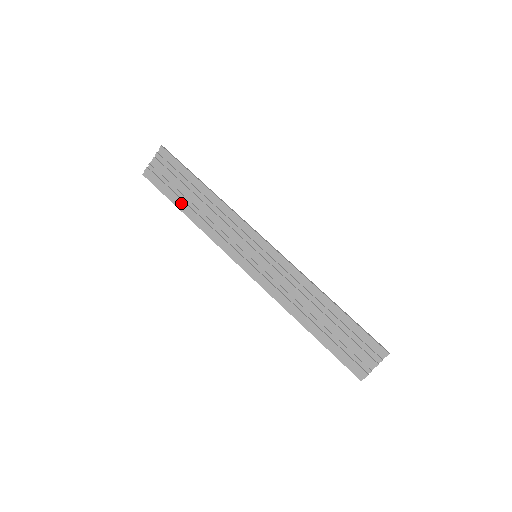
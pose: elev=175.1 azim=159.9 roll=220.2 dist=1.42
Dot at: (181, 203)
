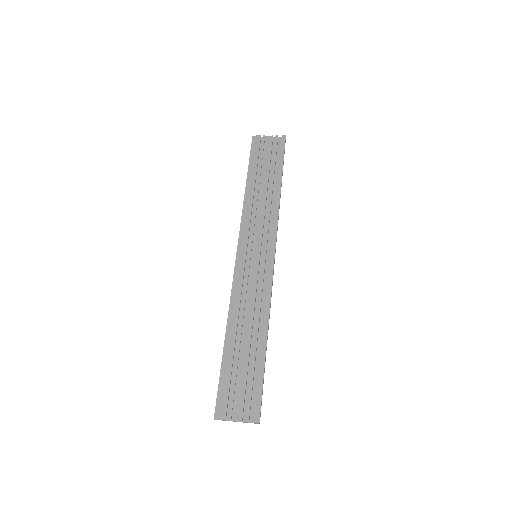
Dot at: (253, 175)
